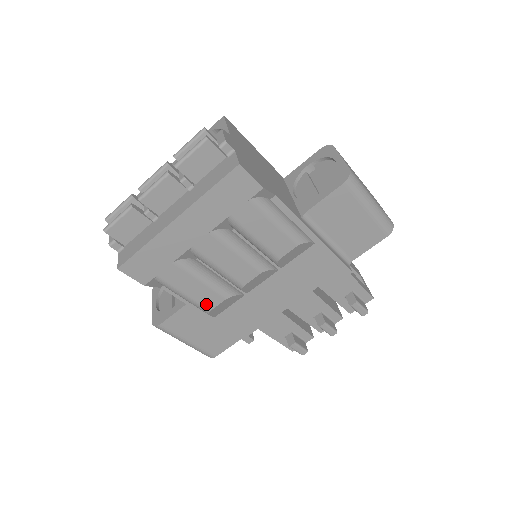
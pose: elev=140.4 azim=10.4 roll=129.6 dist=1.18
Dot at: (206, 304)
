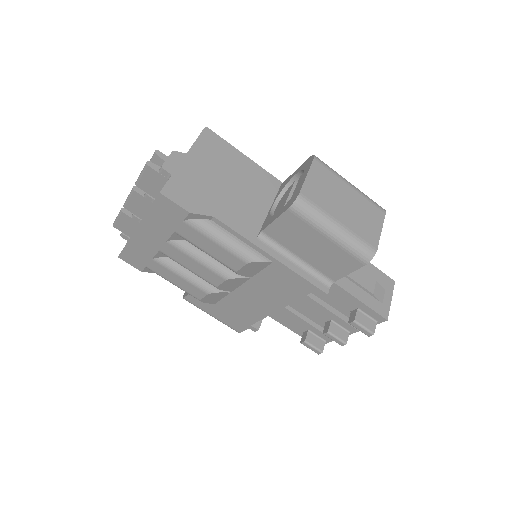
Dot at: (194, 294)
